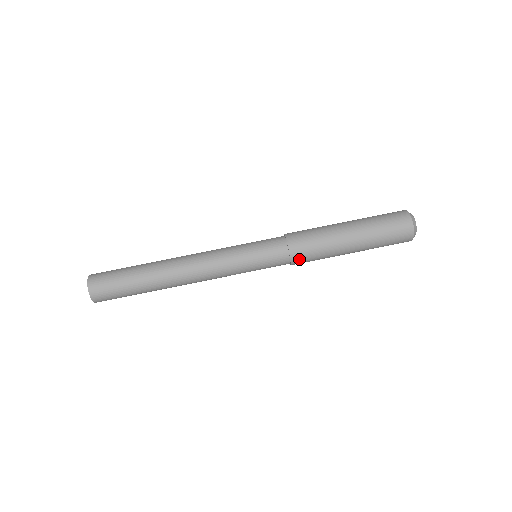
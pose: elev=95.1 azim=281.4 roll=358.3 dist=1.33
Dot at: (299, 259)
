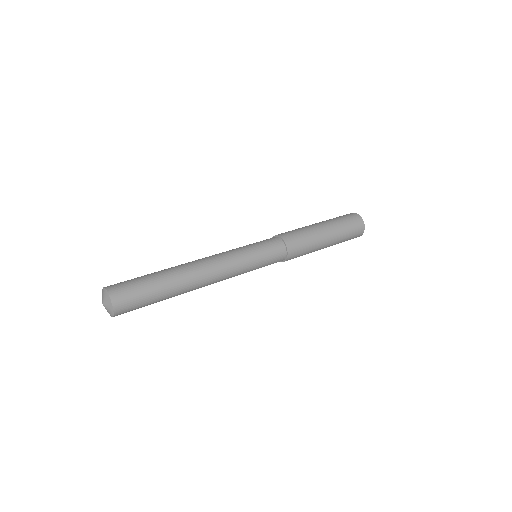
Dot at: (293, 250)
